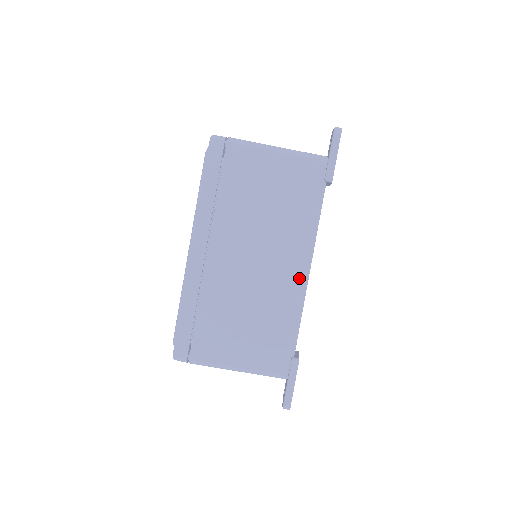
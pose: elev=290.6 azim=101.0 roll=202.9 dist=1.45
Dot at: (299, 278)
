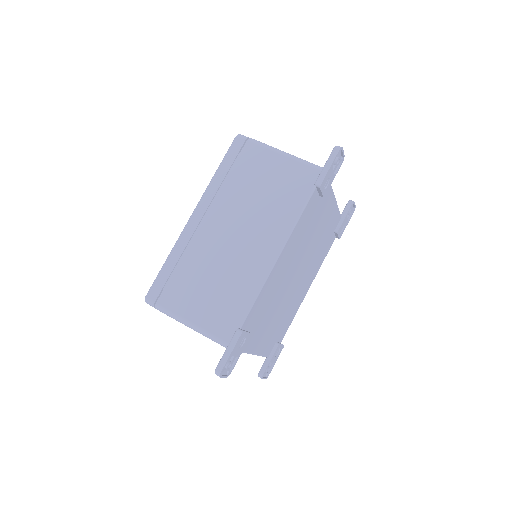
Dot at: (267, 260)
